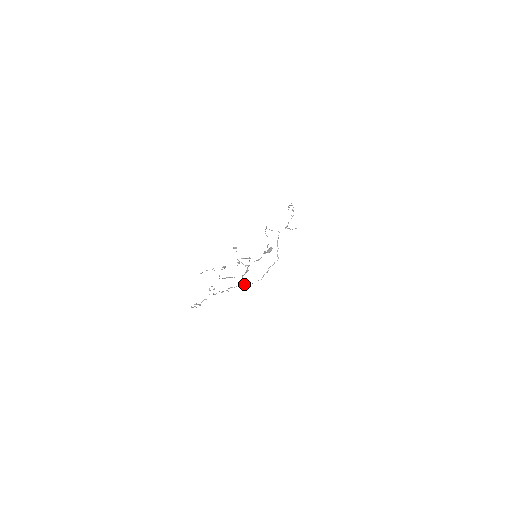
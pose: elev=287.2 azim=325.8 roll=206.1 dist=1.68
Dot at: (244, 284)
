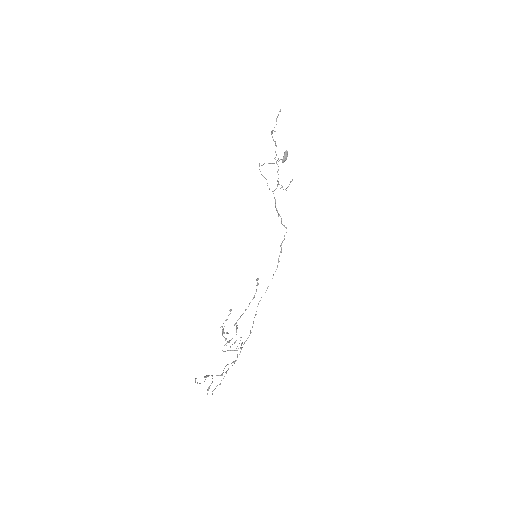
Dot at: occluded
